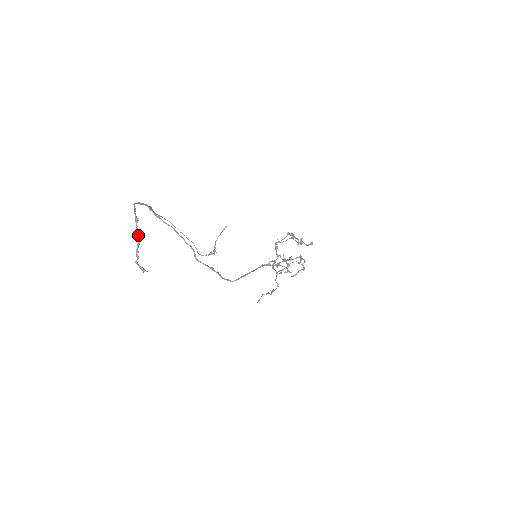
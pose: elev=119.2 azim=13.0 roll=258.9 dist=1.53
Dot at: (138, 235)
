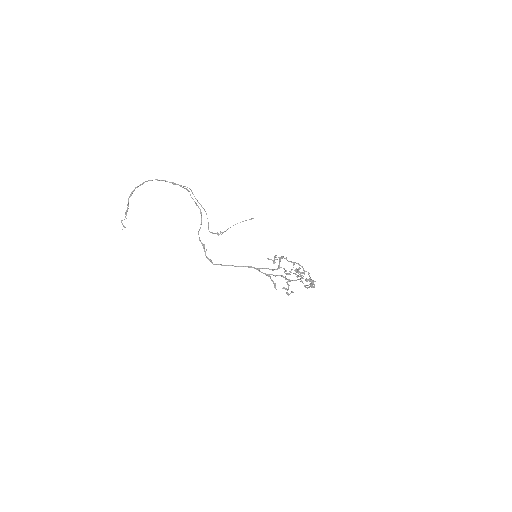
Dot at: (128, 205)
